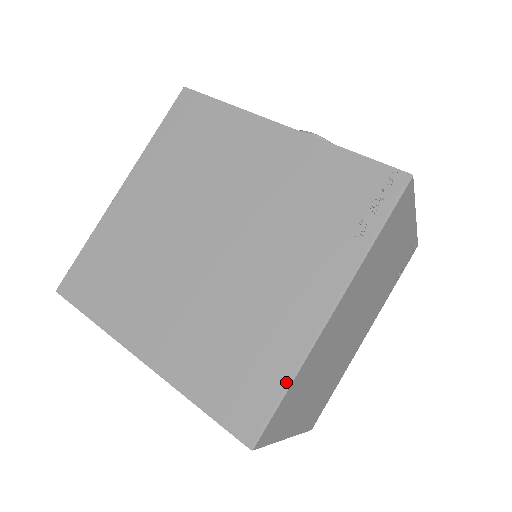
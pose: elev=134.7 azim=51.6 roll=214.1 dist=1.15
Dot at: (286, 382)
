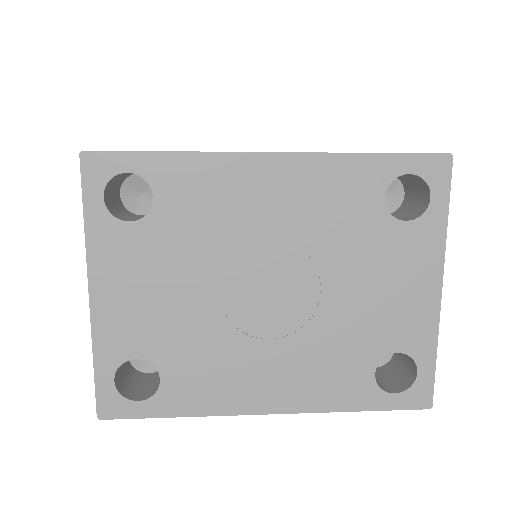
Dot at: occluded
